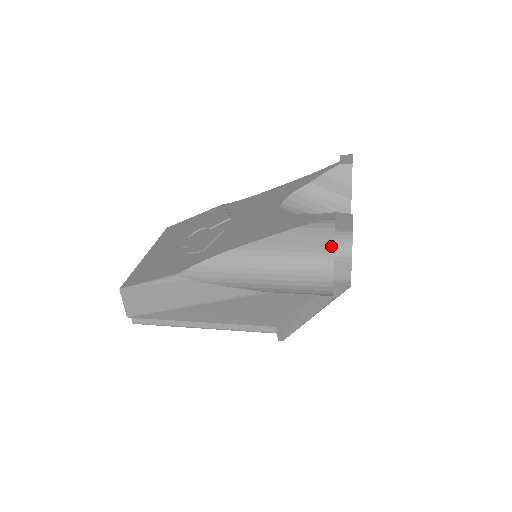
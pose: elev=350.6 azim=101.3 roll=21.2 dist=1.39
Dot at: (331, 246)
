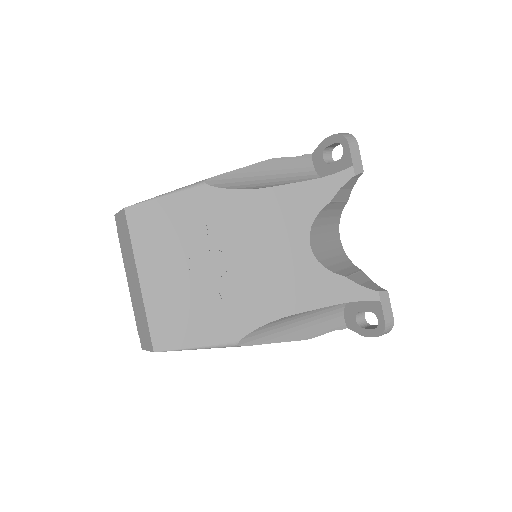
Dot at: occluded
